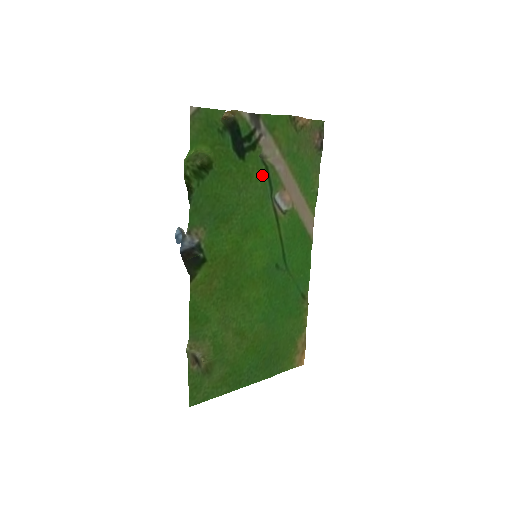
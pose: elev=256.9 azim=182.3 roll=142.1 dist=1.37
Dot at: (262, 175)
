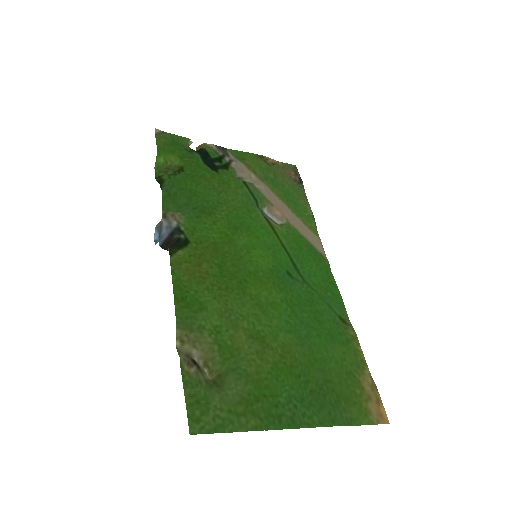
Dot at: (241, 186)
